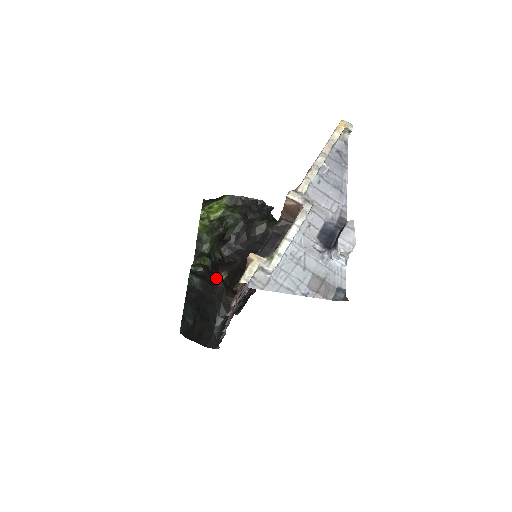
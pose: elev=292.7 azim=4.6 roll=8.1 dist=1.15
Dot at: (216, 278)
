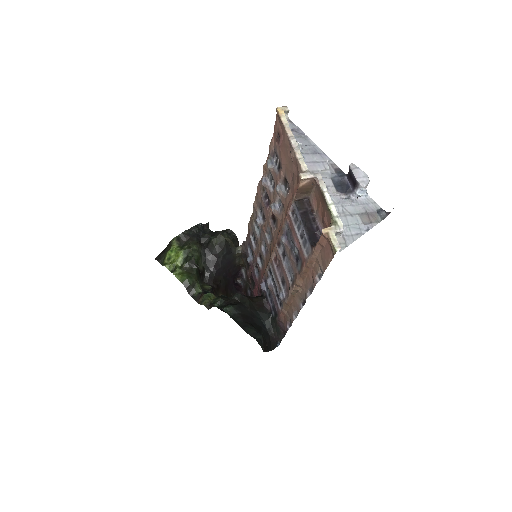
Dot at: (238, 297)
